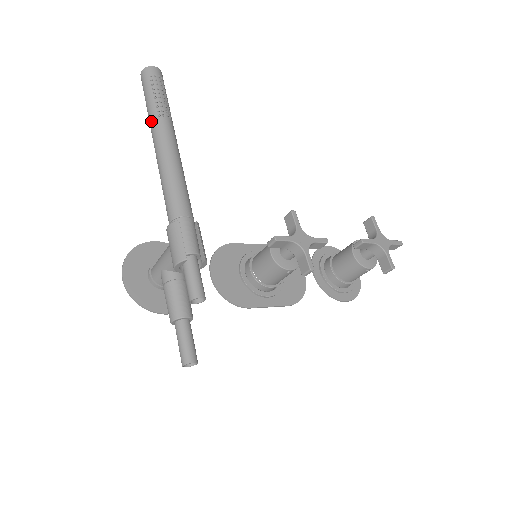
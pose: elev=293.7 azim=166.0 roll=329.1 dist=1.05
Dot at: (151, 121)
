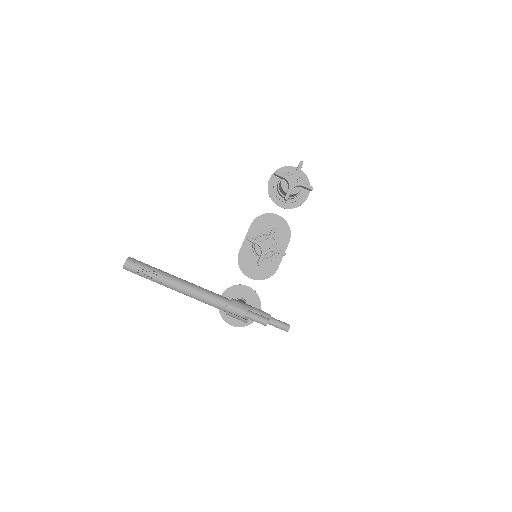
Dot at: occluded
